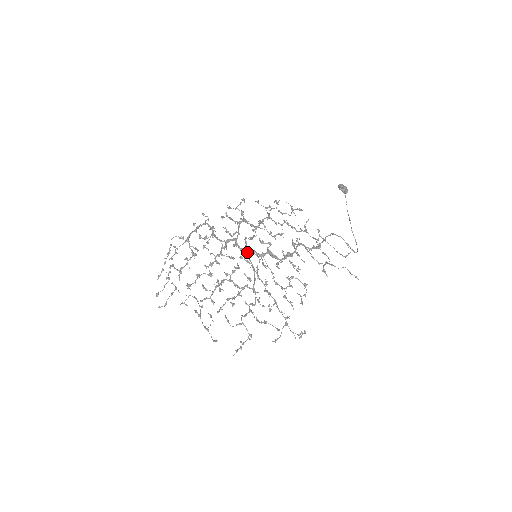
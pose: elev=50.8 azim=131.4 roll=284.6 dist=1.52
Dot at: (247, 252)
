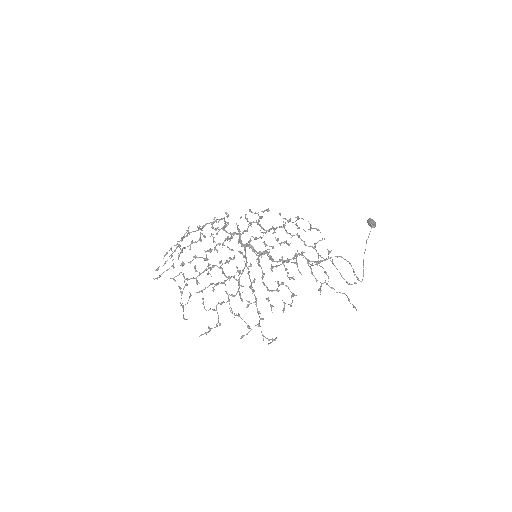
Dot at: (245, 246)
